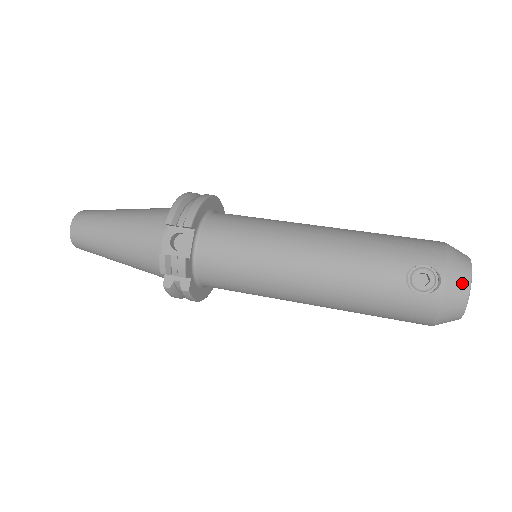
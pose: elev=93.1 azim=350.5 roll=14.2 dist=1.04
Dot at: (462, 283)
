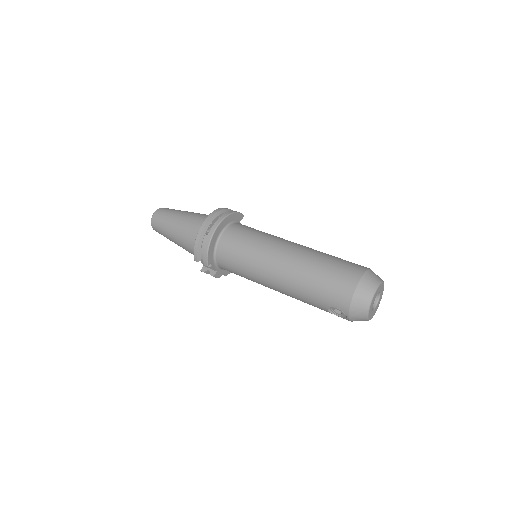
Dot at: (361, 317)
